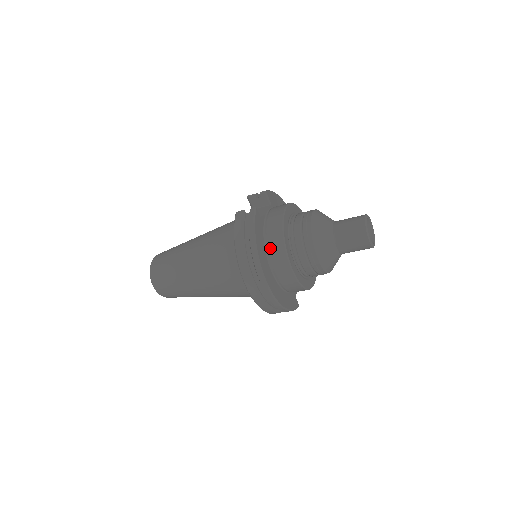
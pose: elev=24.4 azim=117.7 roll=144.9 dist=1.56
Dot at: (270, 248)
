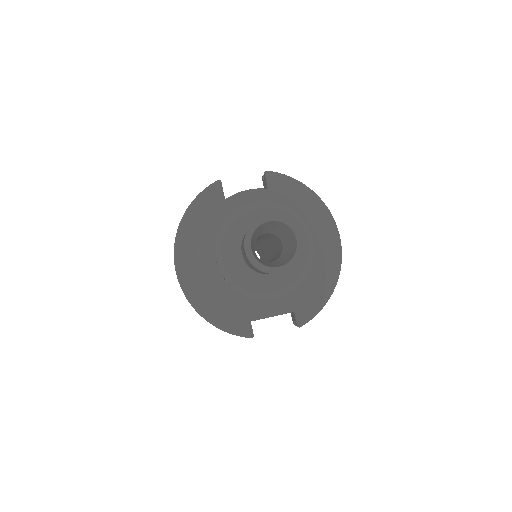
Dot at: occluded
